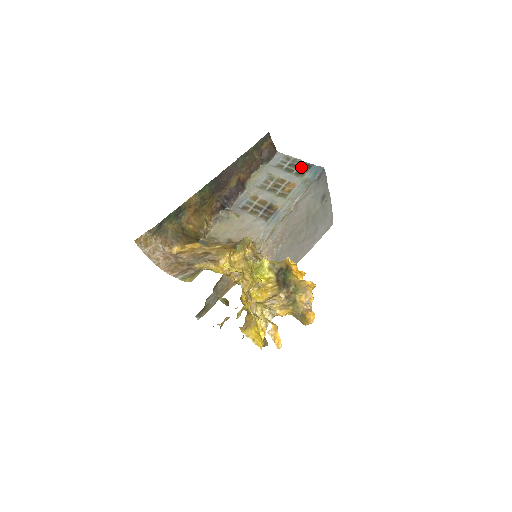
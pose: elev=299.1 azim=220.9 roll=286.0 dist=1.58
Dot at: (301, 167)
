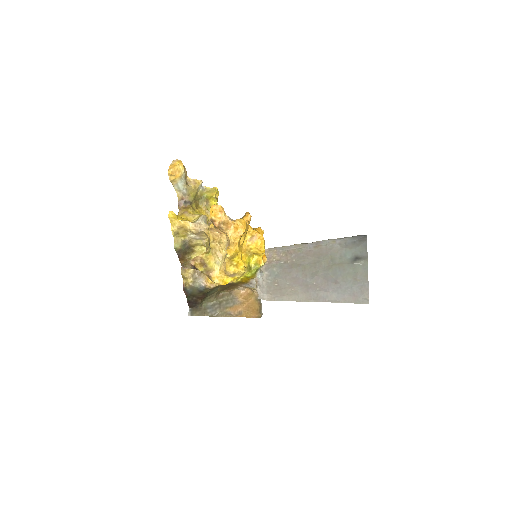
Dot at: occluded
